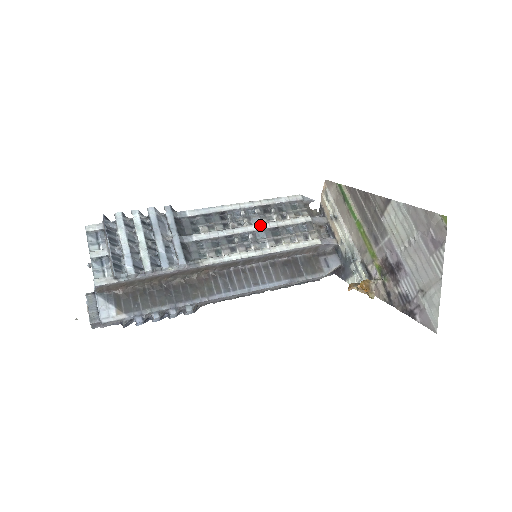
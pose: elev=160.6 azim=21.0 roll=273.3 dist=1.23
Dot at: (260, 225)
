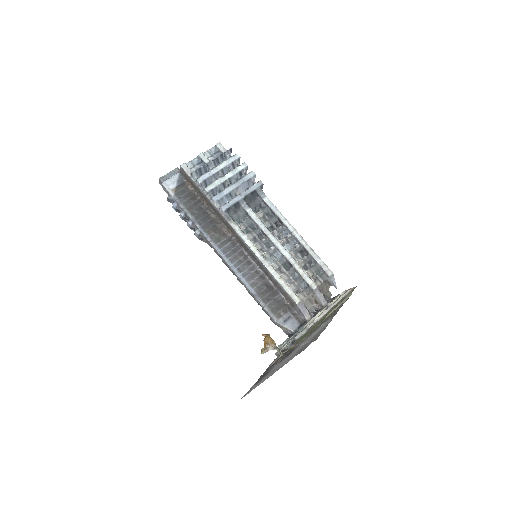
Dot at: (286, 251)
